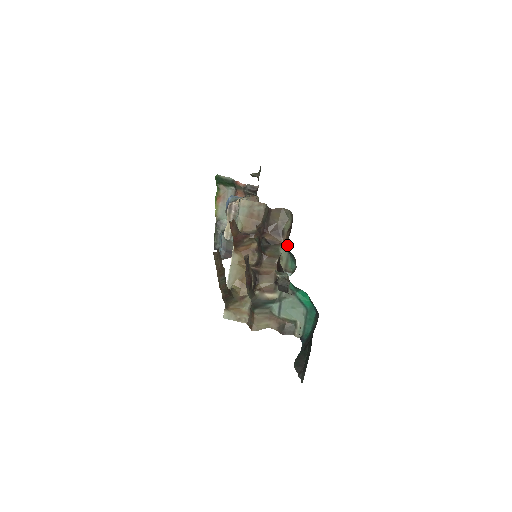
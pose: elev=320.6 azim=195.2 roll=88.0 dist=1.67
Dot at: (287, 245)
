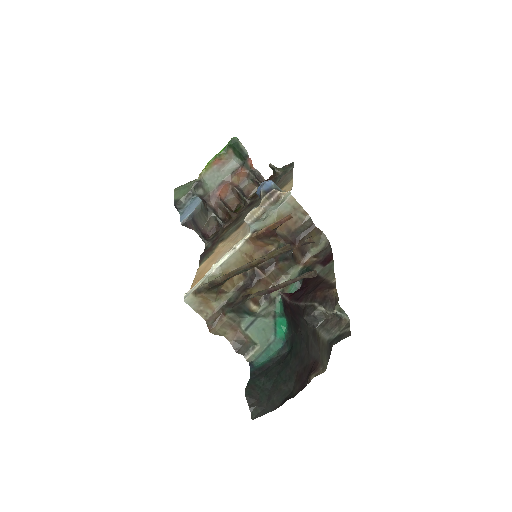
Dot at: occluded
